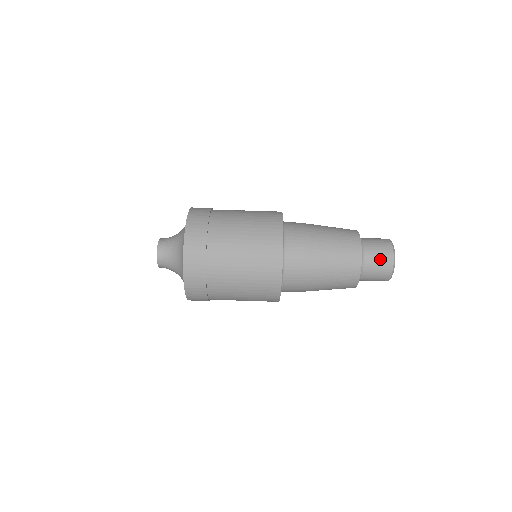
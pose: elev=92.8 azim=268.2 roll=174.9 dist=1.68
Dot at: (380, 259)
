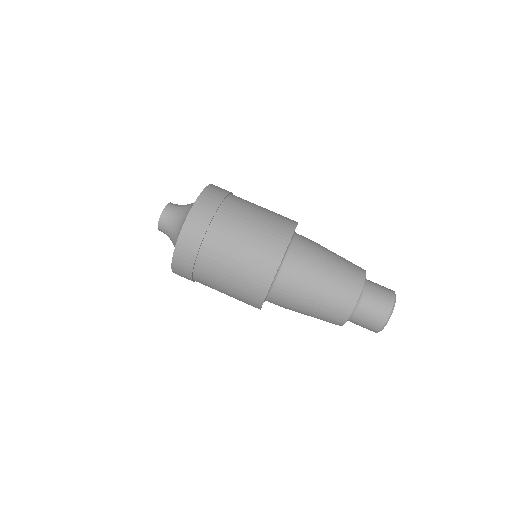
Dot at: (381, 296)
